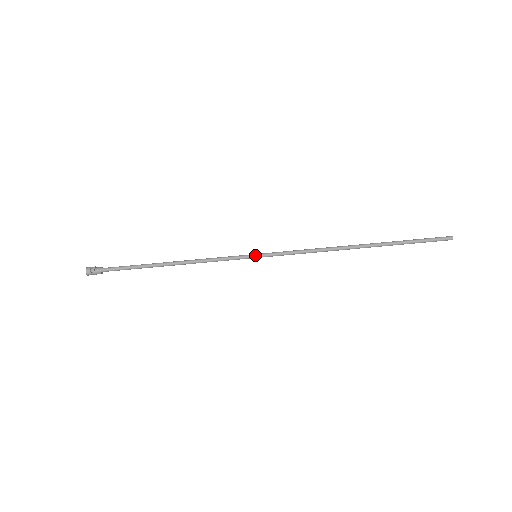
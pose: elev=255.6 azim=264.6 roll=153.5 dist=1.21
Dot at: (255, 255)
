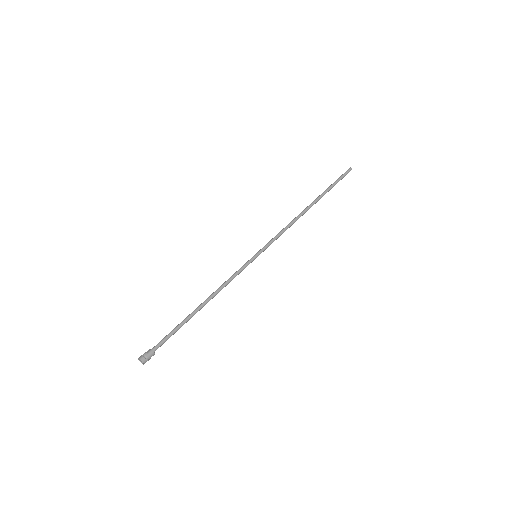
Dot at: (256, 255)
